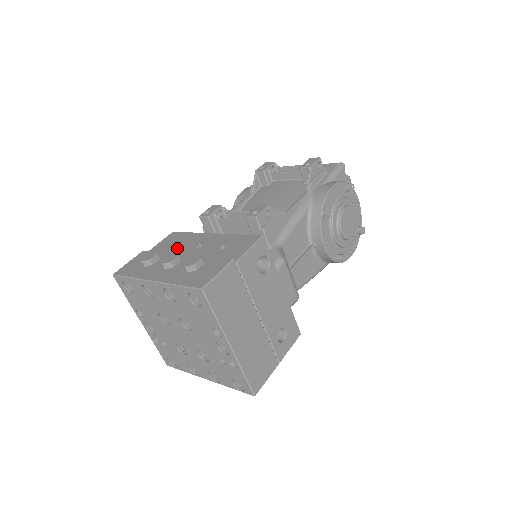
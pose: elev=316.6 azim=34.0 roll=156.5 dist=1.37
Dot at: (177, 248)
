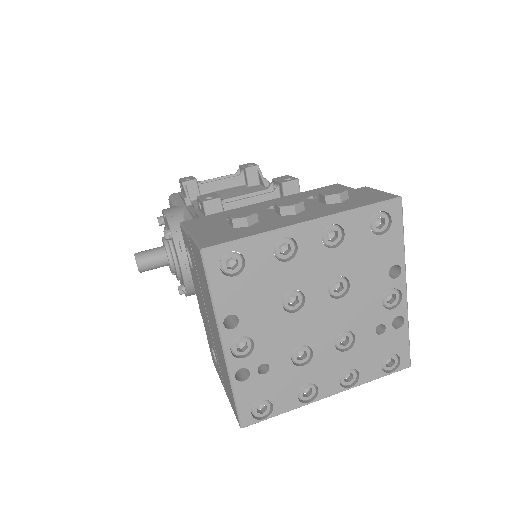
Dot at: occluded
